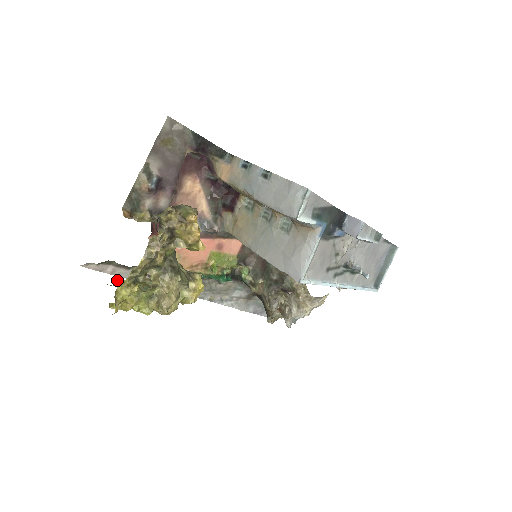
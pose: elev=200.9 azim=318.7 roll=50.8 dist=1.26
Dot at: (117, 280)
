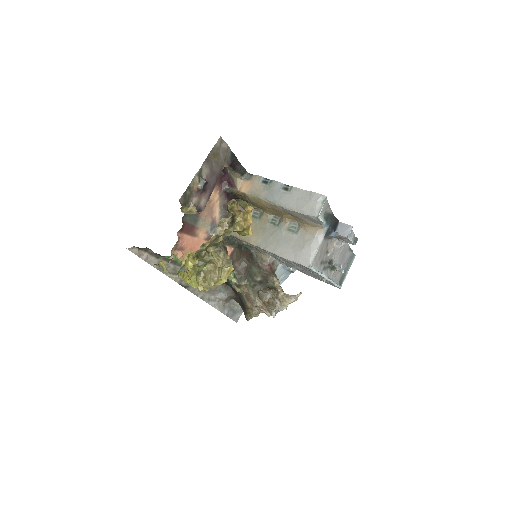
Dot at: (160, 262)
